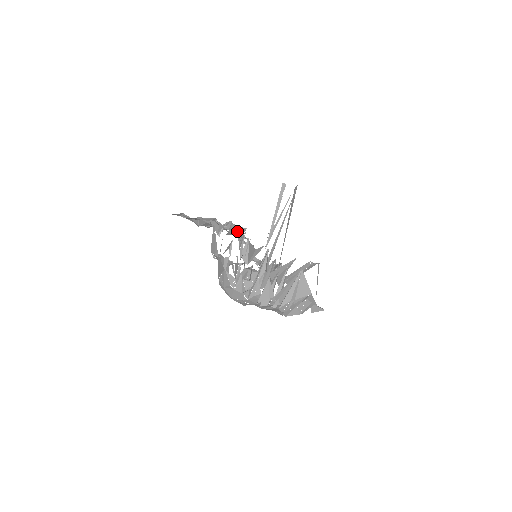
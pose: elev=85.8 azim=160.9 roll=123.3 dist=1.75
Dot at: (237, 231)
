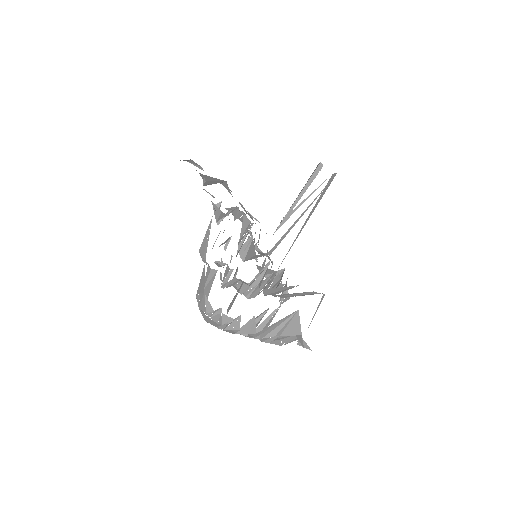
Dot at: occluded
